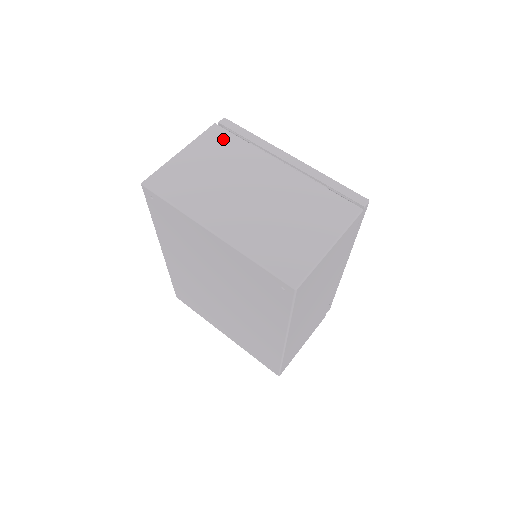
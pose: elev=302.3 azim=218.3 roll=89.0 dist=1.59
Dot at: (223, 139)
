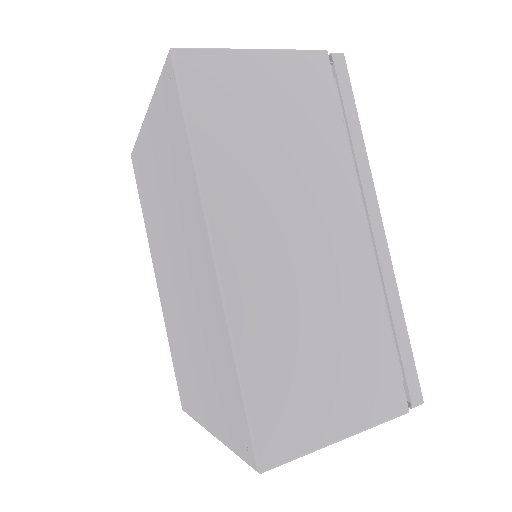
Dot at: occluded
